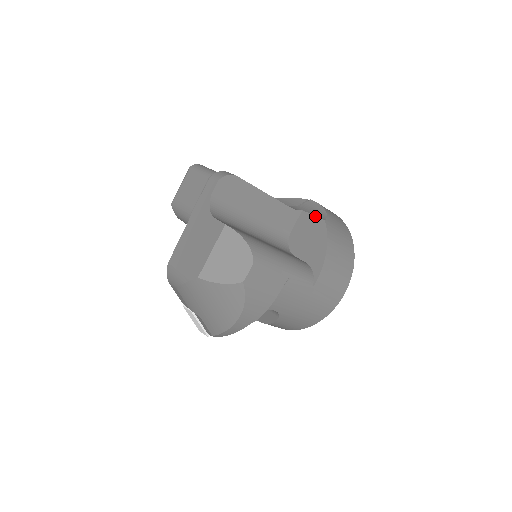
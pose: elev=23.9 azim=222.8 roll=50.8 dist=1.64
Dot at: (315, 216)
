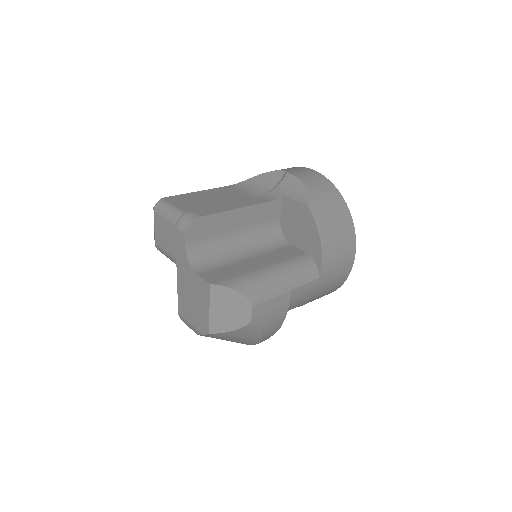
Dot at: (297, 202)
